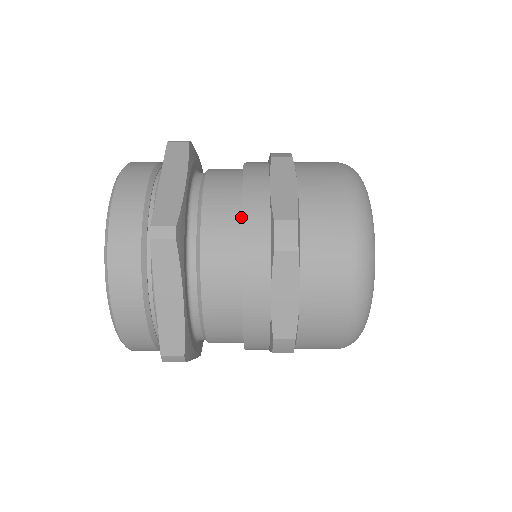
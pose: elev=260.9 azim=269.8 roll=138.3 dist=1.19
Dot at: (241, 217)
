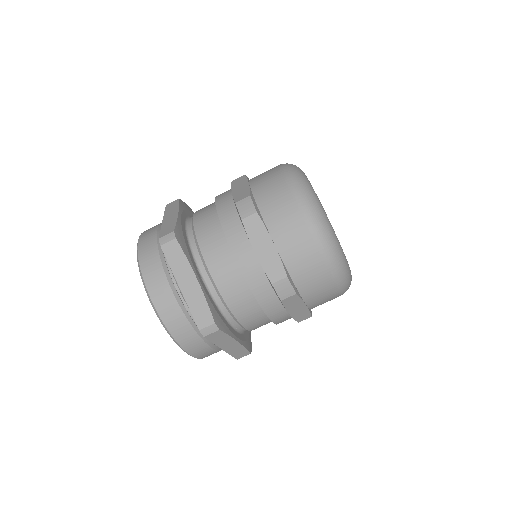
Dot at: occluded
